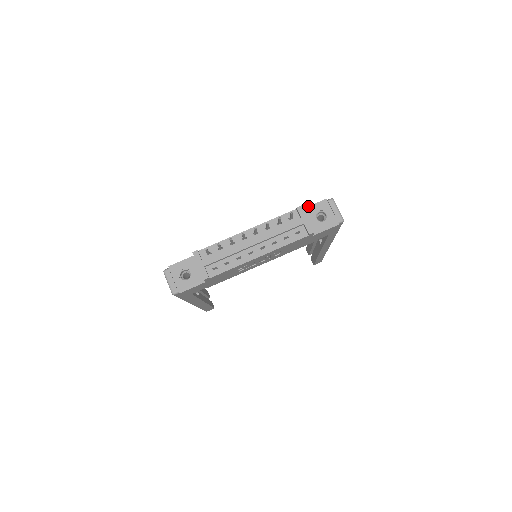
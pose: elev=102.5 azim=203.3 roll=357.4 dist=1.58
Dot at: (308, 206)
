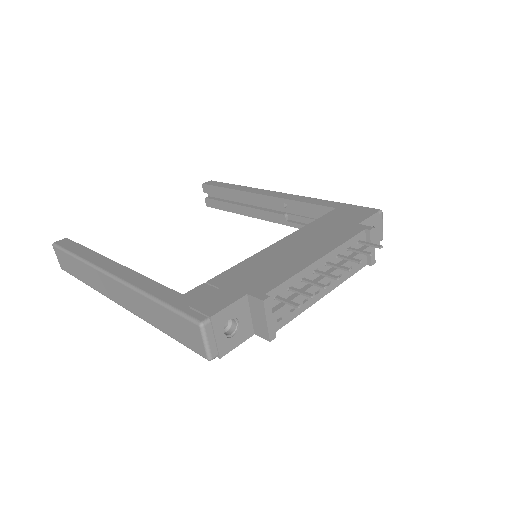
Dot at: (365, 220)
